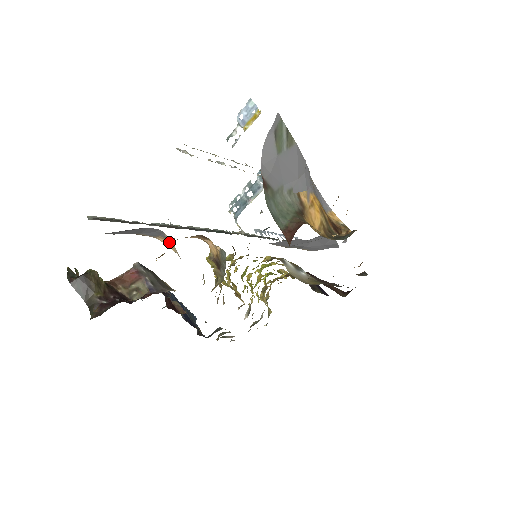
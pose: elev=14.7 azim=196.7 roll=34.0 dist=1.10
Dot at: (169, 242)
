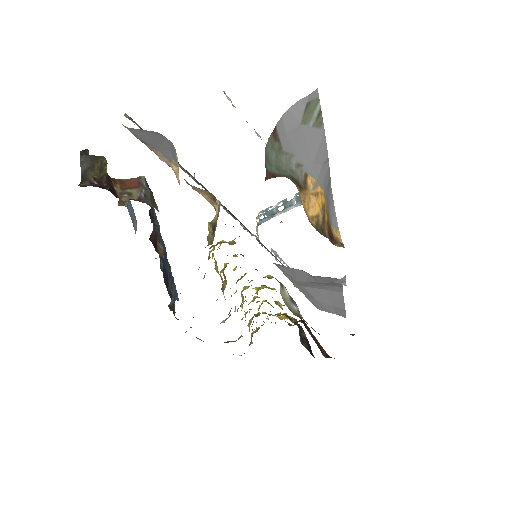
Dot at: (178, 169)
